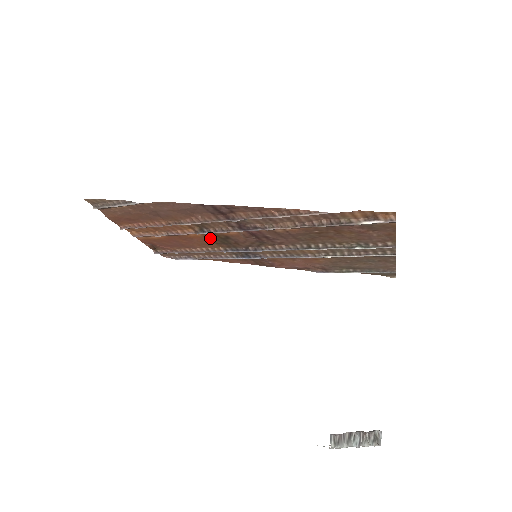
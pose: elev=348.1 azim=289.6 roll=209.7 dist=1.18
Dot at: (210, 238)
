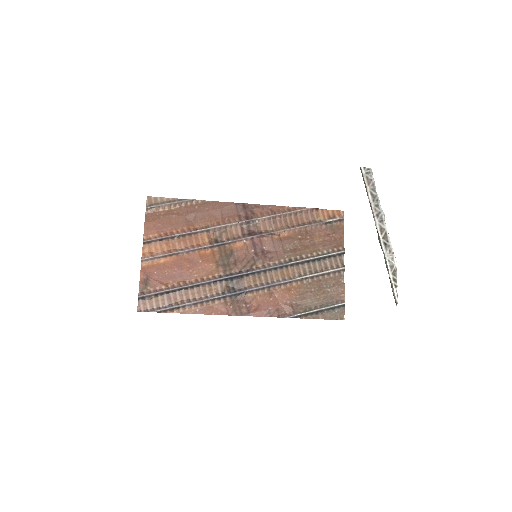
Dot at: (216, 257)
